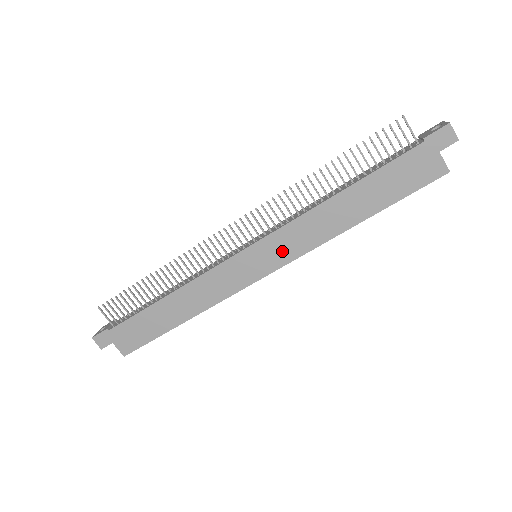
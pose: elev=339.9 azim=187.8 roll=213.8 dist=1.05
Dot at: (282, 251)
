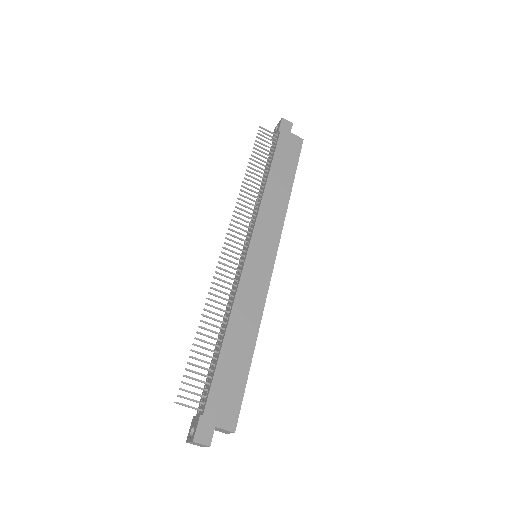
Dot at: (270, 234)
